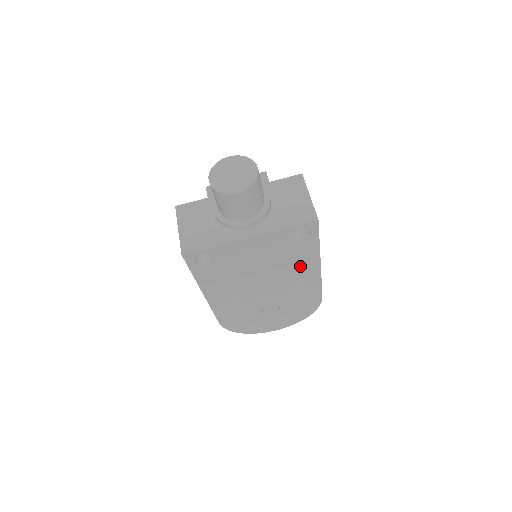
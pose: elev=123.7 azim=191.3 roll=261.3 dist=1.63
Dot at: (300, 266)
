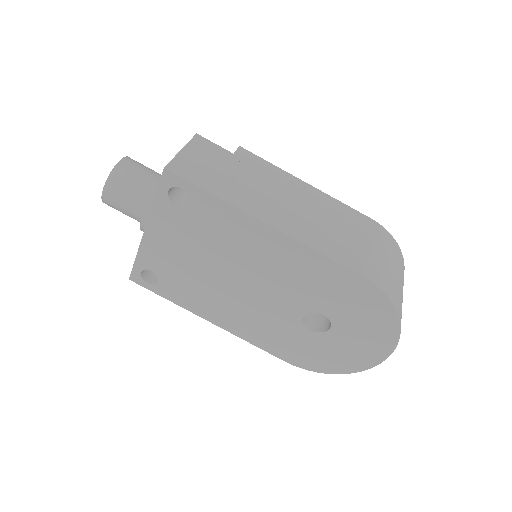
Dot at: (245, 239)
